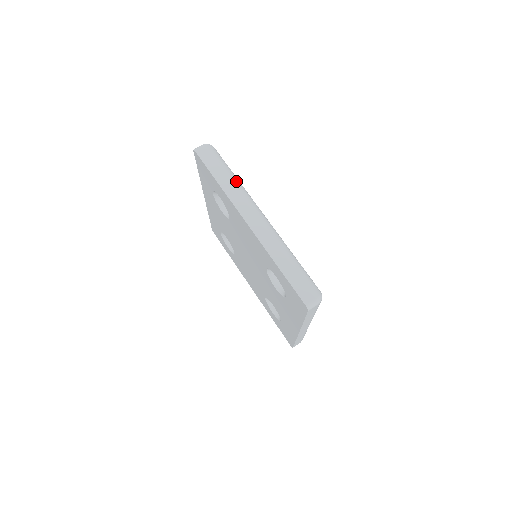
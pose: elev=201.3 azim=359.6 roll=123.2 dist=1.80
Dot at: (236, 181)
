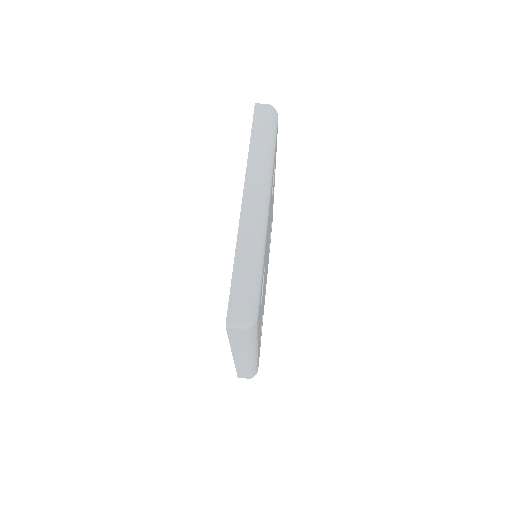
Dot at: (269, 155)
